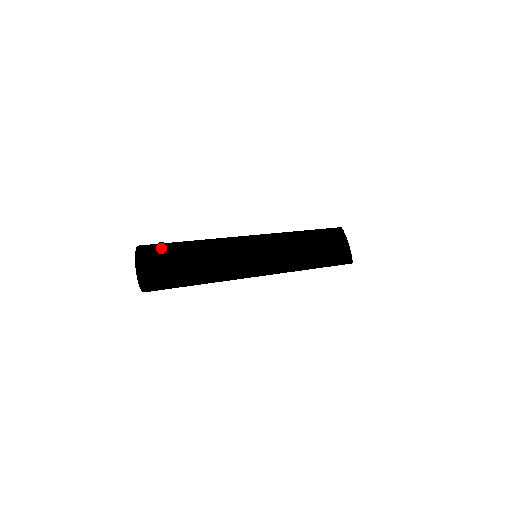
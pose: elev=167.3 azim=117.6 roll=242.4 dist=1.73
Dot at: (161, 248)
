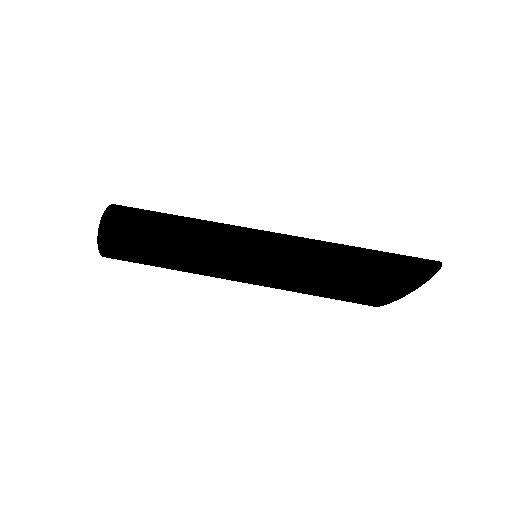
Dot at: (122, 259)
